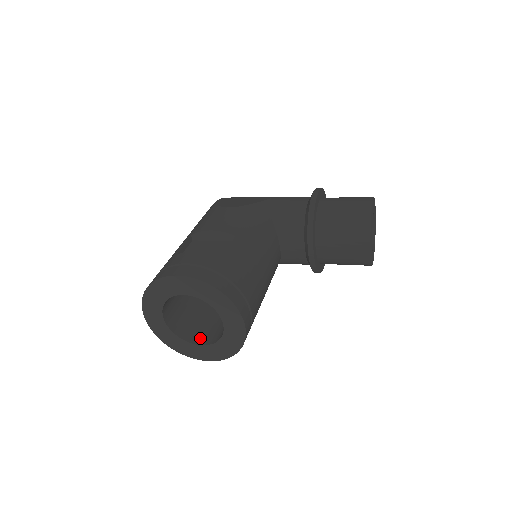
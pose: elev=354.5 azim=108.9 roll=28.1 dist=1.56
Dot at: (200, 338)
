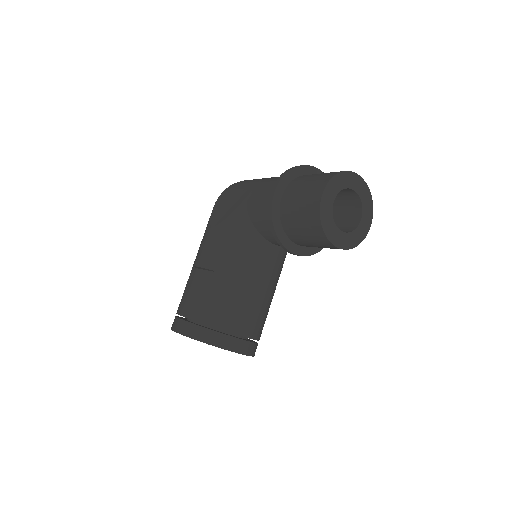
Dot at: occluded
